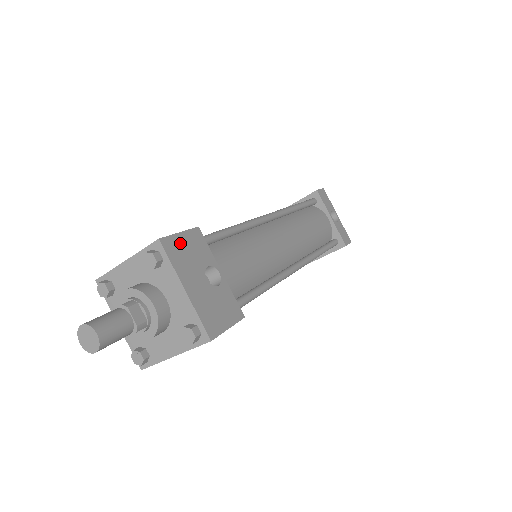
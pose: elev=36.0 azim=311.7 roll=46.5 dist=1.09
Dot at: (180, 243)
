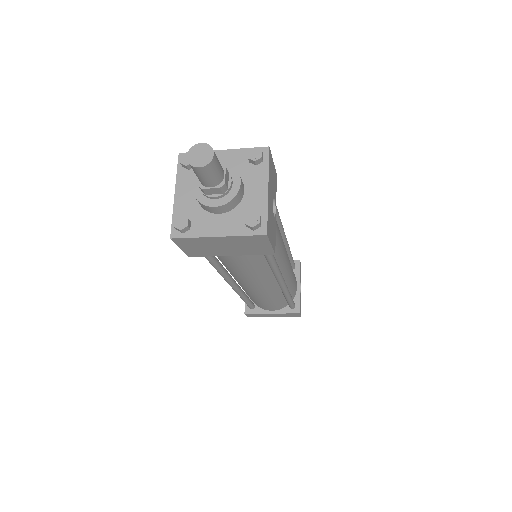
Dot at: (272, 166)
